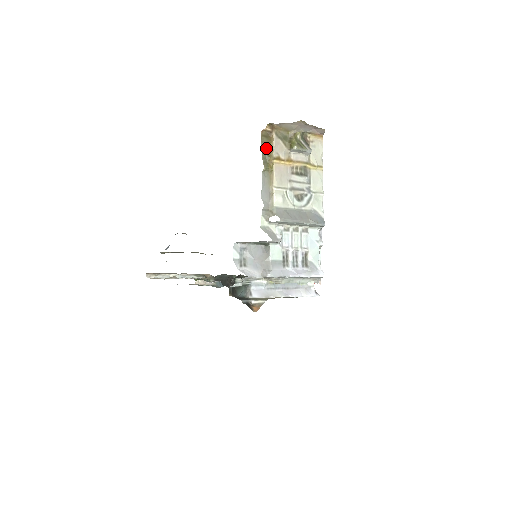
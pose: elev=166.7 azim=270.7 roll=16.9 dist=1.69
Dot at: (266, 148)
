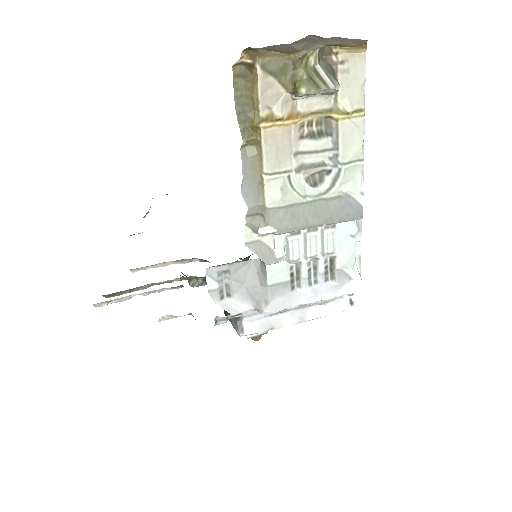
Dot at: (245, 100)
